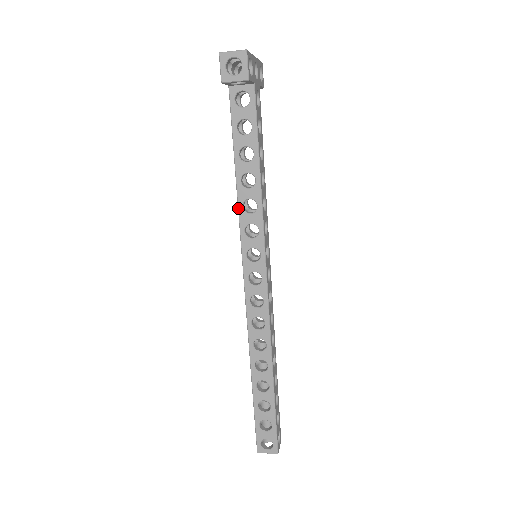
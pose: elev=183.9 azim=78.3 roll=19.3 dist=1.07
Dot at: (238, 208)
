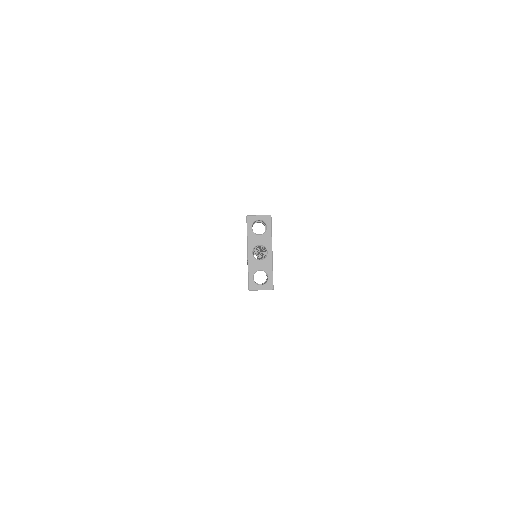
Dot at: occluded
